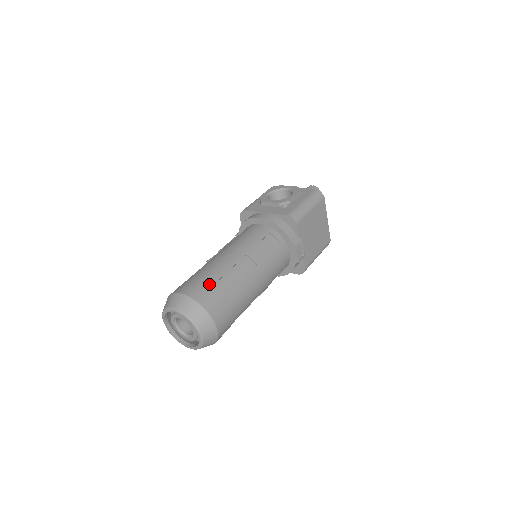
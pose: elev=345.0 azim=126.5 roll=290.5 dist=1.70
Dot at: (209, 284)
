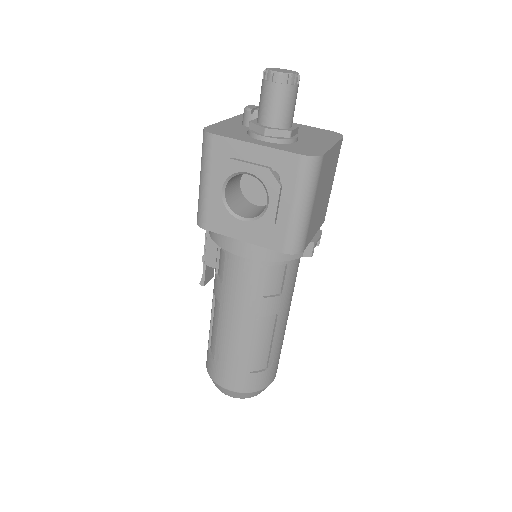
Dot at: (245, 372)
